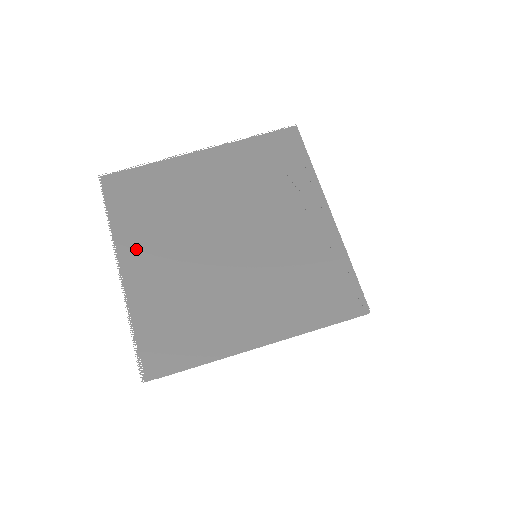
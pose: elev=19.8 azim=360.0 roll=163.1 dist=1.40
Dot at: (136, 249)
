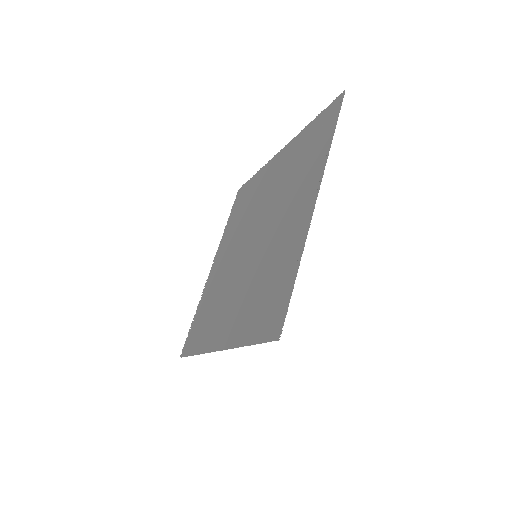
Dot at: (223, 248)
